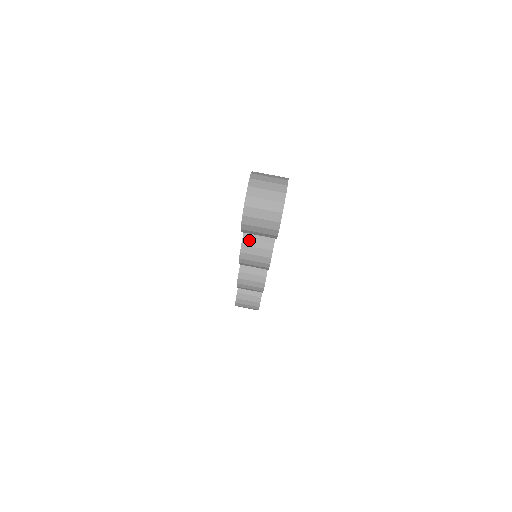
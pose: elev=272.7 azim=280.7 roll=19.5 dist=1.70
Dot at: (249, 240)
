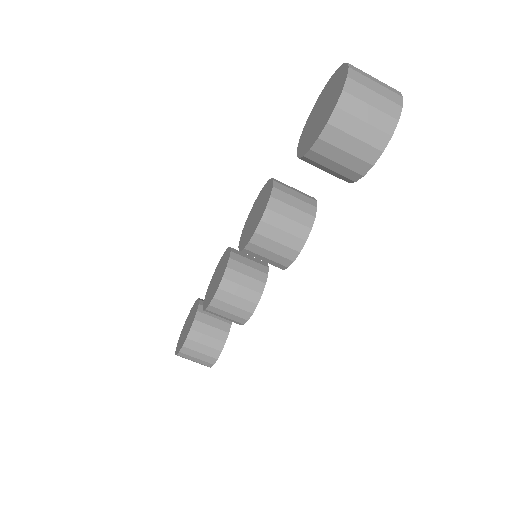
Dot at: (279, 204)
